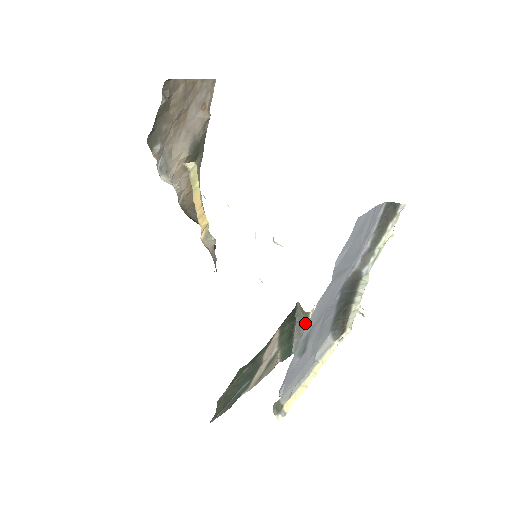
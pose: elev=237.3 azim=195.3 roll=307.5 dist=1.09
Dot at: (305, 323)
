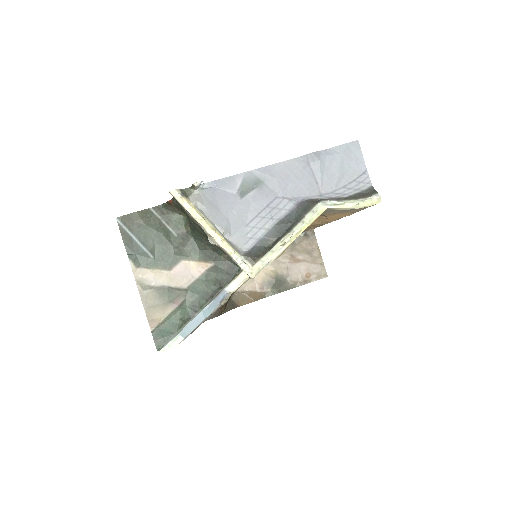
Dot at: (225, 287)
